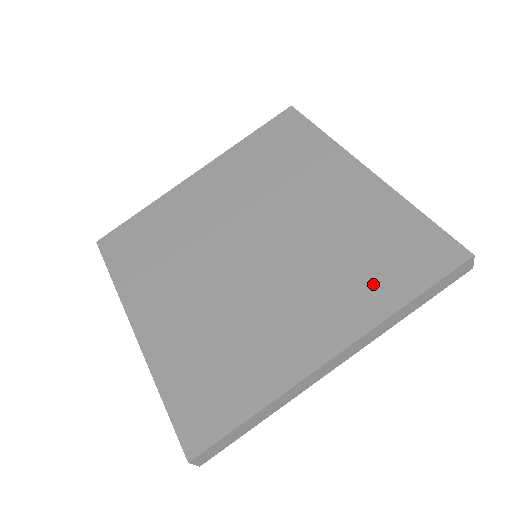
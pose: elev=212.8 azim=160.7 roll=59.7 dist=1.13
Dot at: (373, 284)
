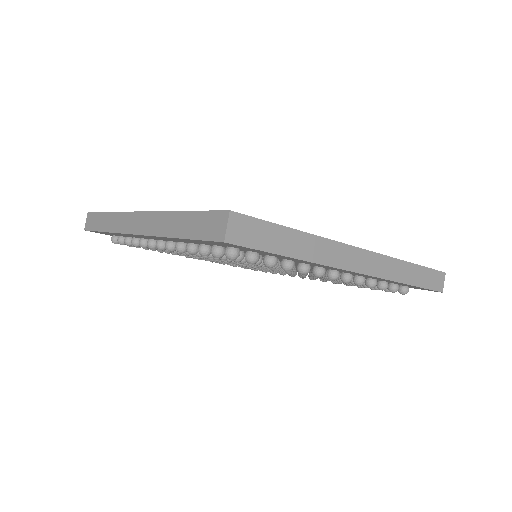
Dot at: occluded
